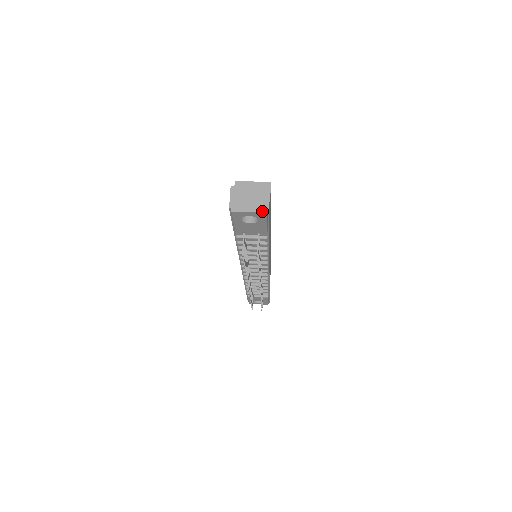
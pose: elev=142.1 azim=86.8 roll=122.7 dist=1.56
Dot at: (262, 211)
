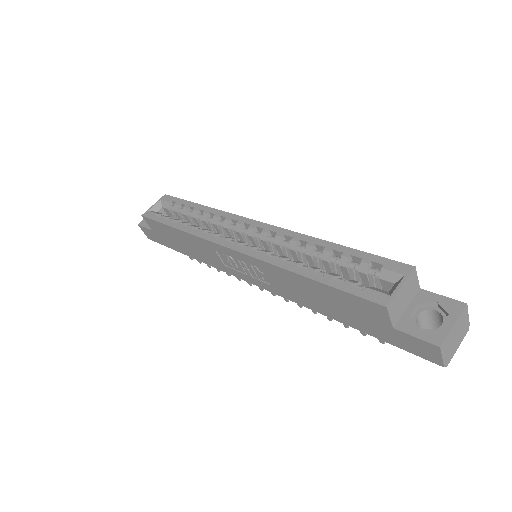
Dot at: occluded
